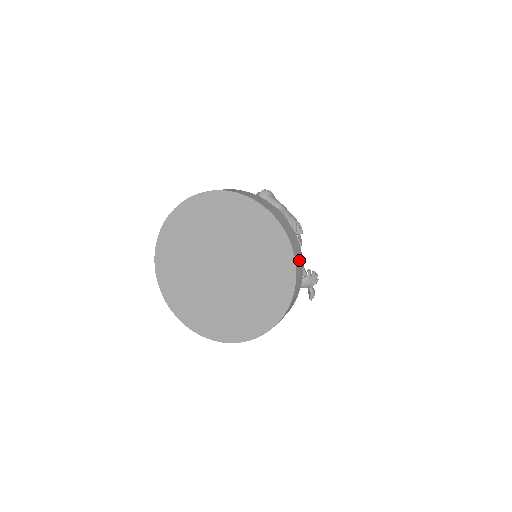
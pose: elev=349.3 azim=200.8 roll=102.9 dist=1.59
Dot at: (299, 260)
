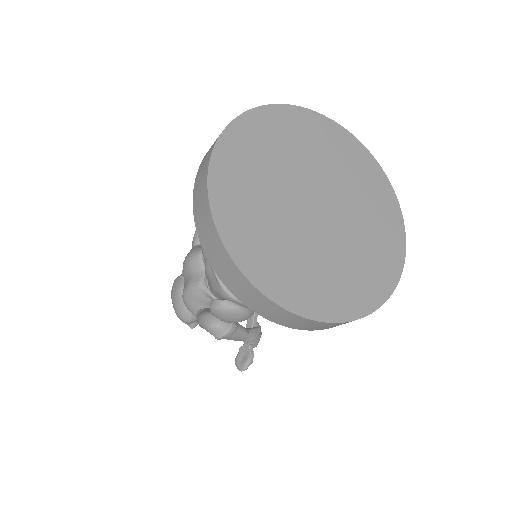
Dot at: occluded
